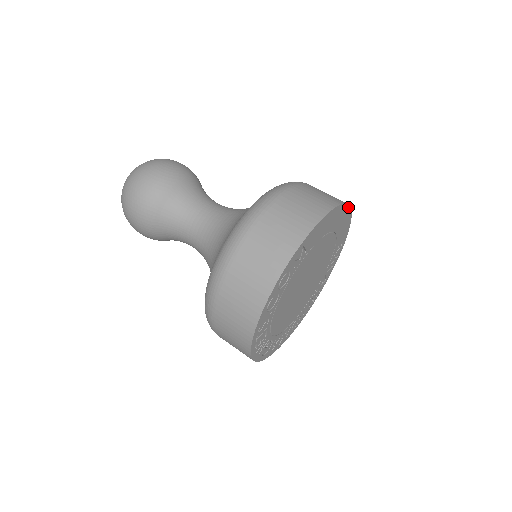
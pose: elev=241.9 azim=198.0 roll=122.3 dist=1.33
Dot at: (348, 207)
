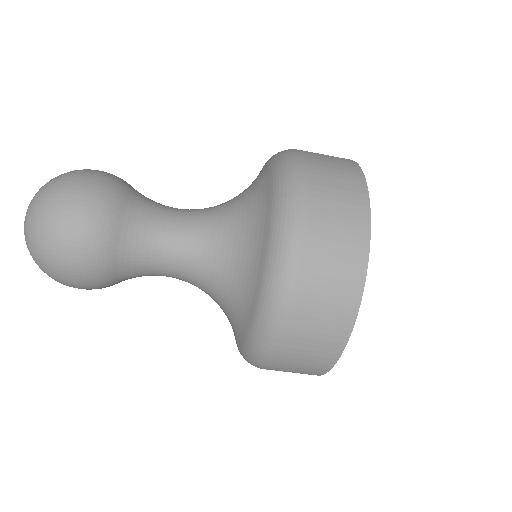
Dot at: occluded
